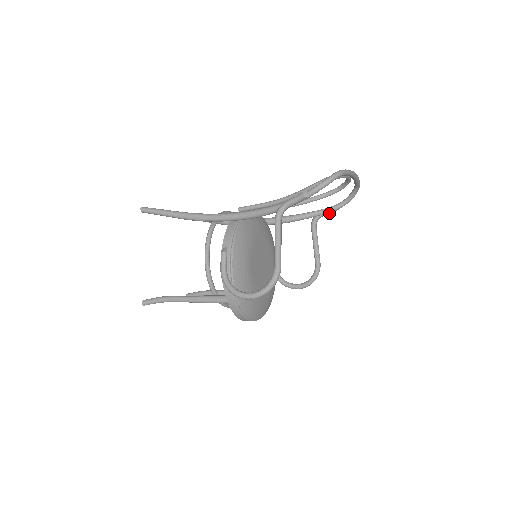
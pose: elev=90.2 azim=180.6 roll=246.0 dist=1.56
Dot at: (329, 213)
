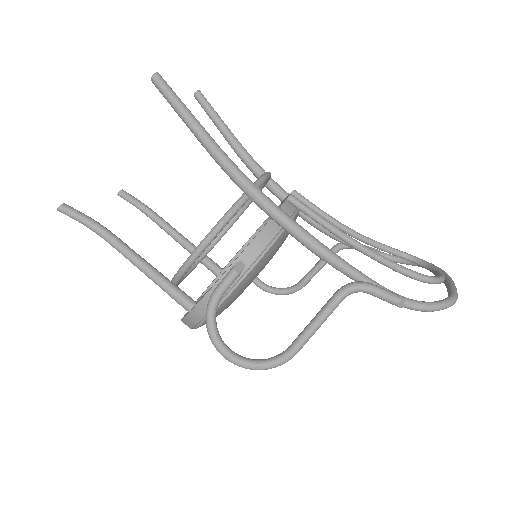
Dot at: occluded
